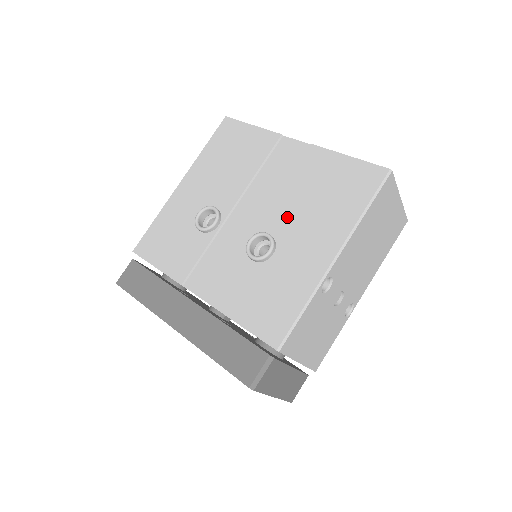
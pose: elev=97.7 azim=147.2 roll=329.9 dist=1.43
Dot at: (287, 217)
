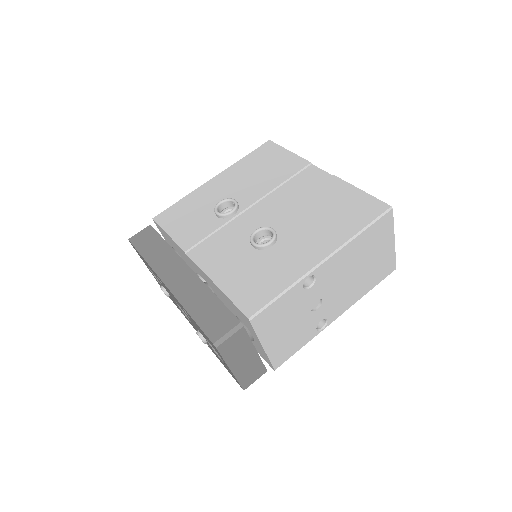
Dot at: (294, 222)
